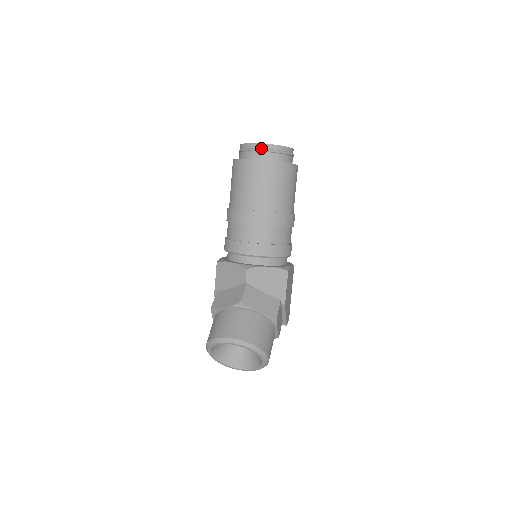
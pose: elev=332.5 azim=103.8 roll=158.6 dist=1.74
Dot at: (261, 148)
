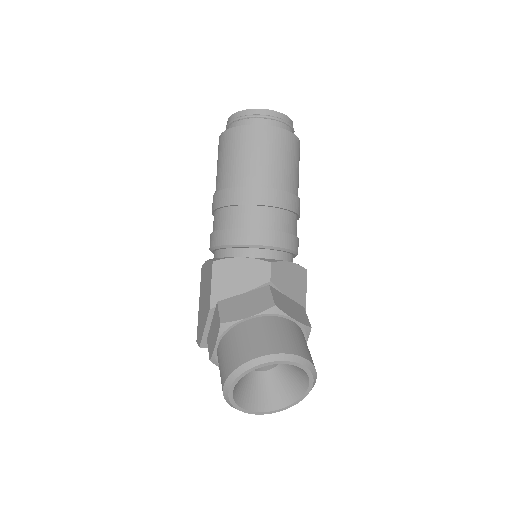
Dot at: (272, 115)
